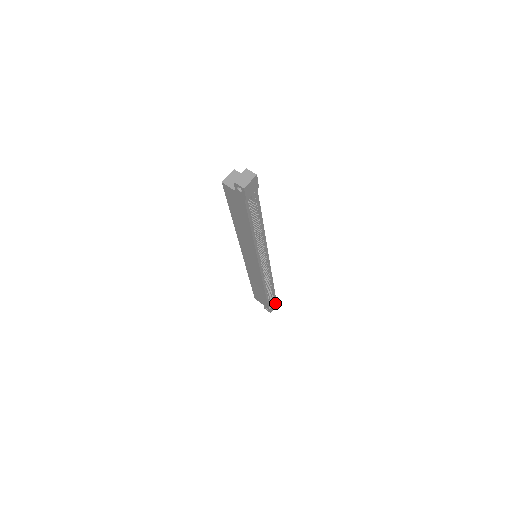
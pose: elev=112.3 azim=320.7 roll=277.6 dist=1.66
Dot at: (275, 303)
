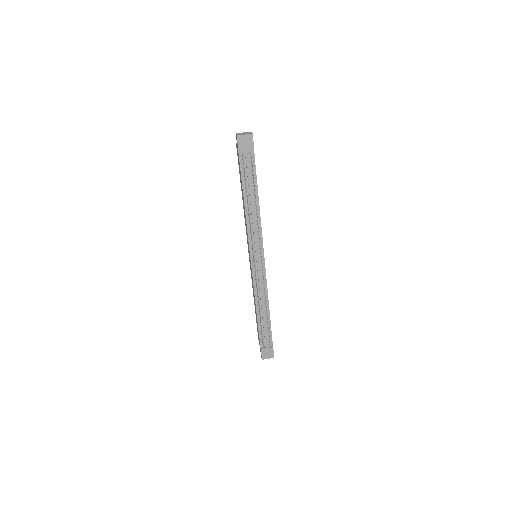
Dot at: (270, 350)
